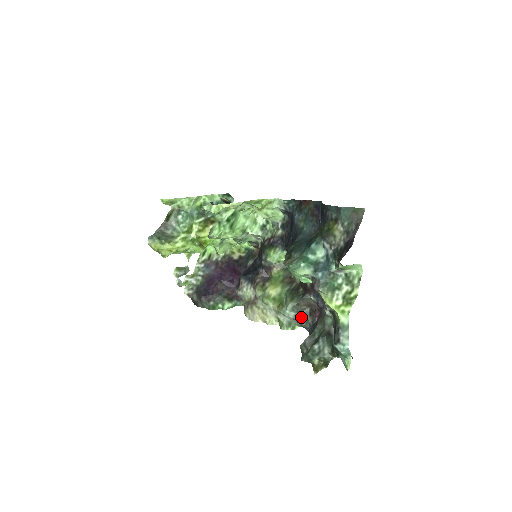
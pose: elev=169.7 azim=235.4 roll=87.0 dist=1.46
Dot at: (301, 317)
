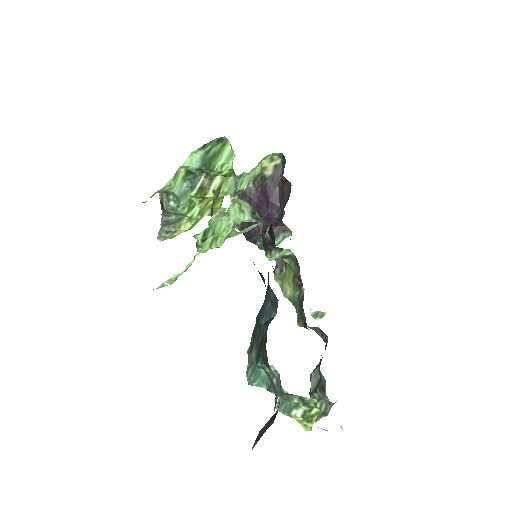
Dot at: (315, 330)
